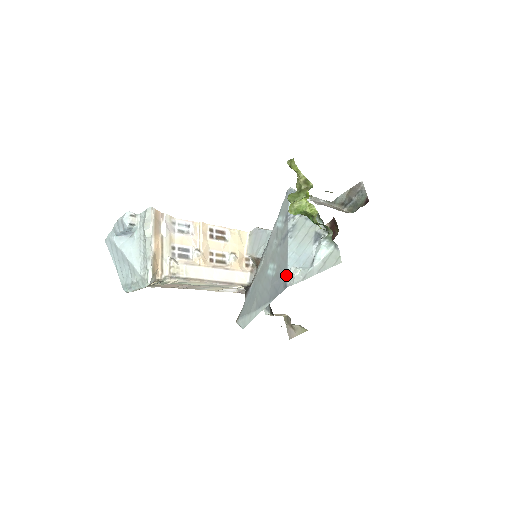
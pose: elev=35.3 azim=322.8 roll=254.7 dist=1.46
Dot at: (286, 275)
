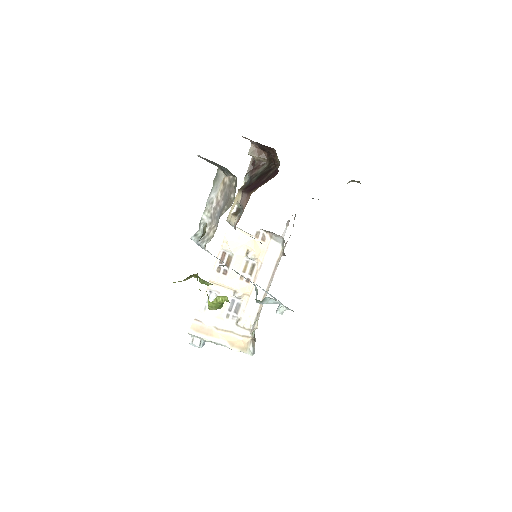
Dot at: occluded
